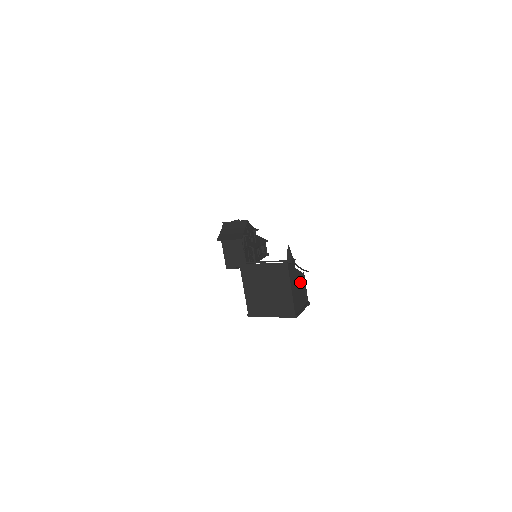
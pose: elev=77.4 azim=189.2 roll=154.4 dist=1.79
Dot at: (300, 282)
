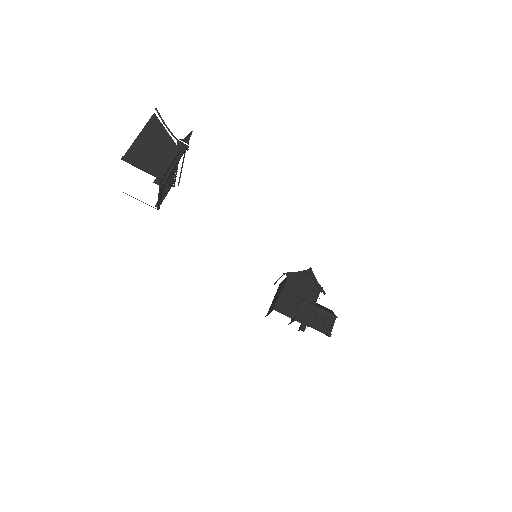
Dot at: (165, 149)
